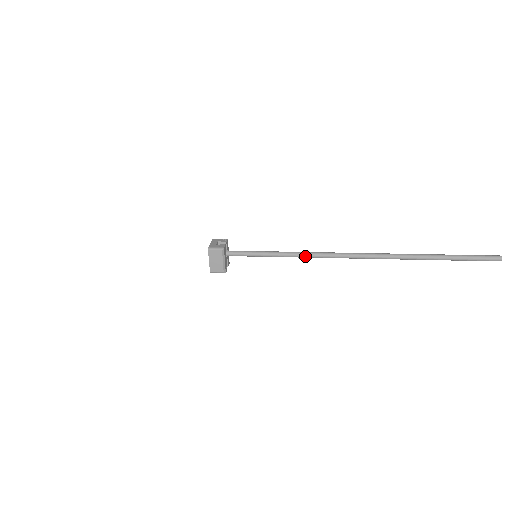
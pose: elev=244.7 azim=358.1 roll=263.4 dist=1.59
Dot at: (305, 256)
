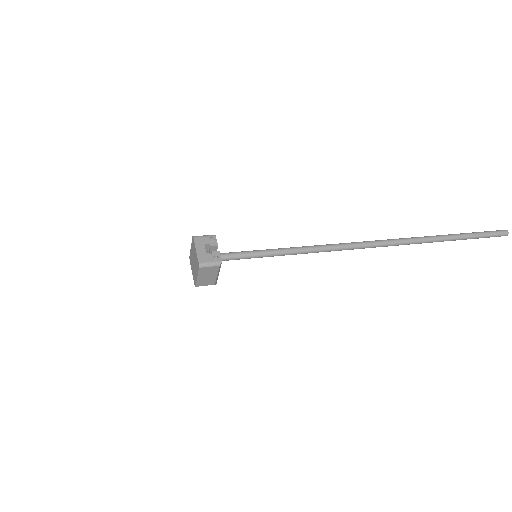
Dot at: occluded
